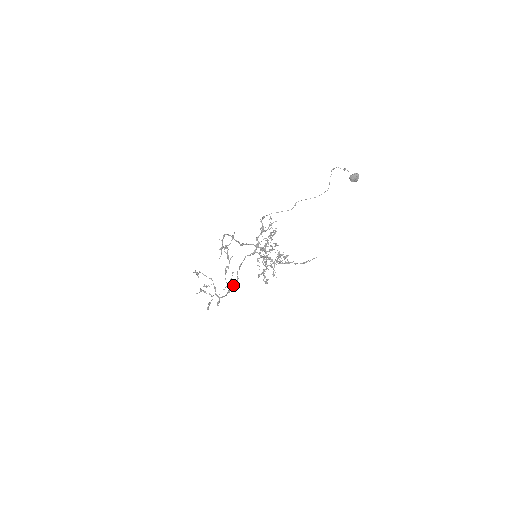
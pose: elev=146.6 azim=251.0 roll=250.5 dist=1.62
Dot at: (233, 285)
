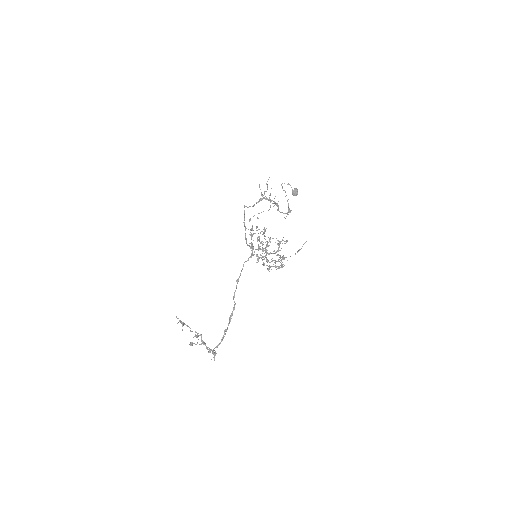
Dot at: (229, 319)
